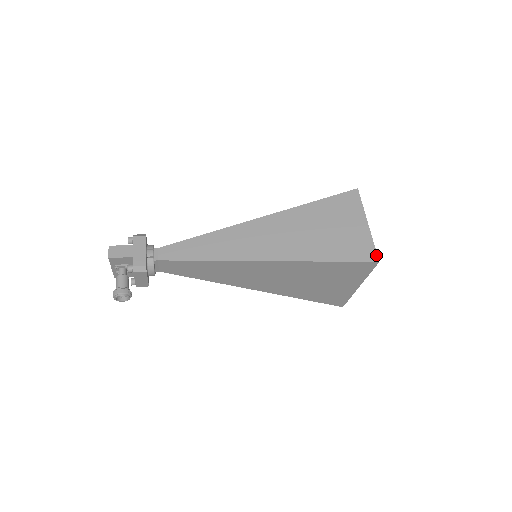
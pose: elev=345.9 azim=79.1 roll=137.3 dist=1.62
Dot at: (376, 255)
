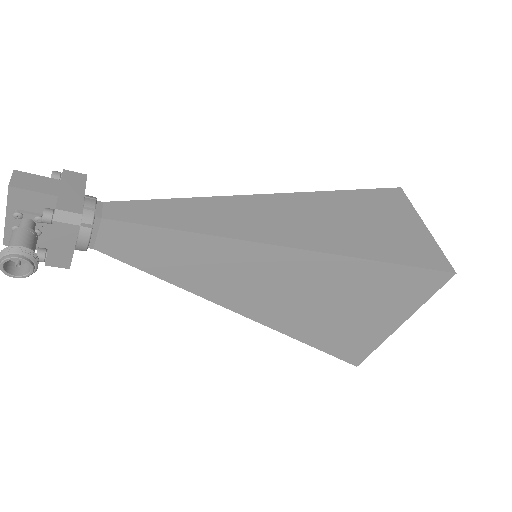
Dot at: (449, 264)
